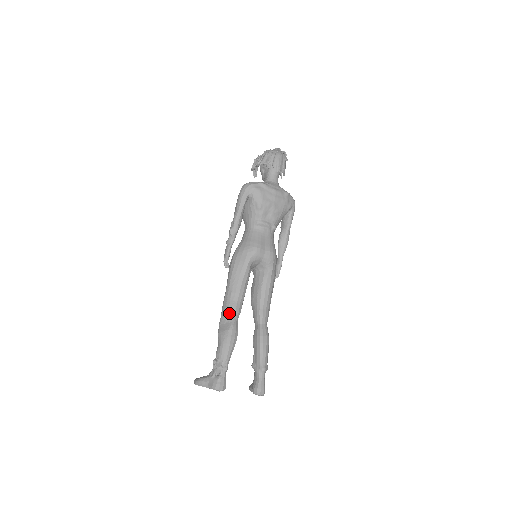
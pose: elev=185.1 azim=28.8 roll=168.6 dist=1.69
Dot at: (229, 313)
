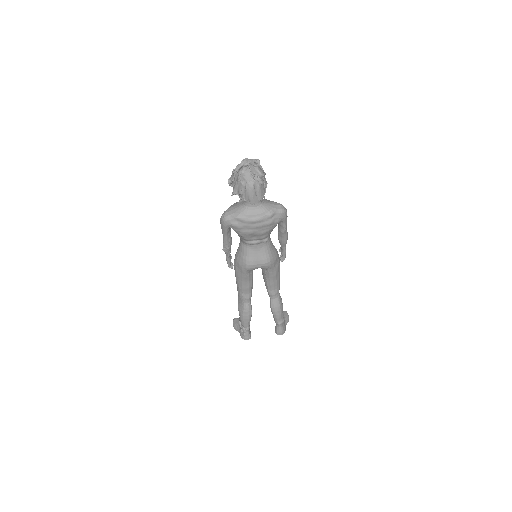
Dot at: (241, 299)
